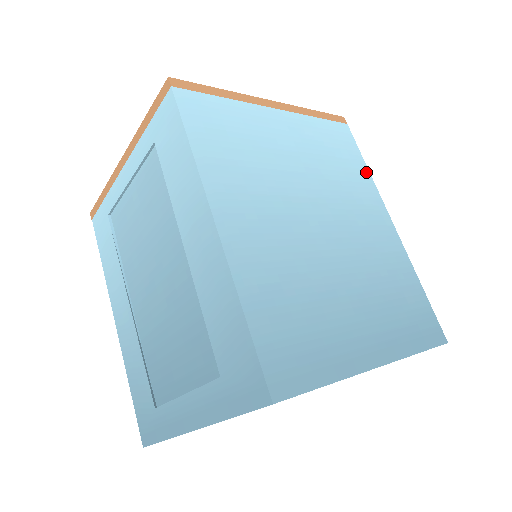
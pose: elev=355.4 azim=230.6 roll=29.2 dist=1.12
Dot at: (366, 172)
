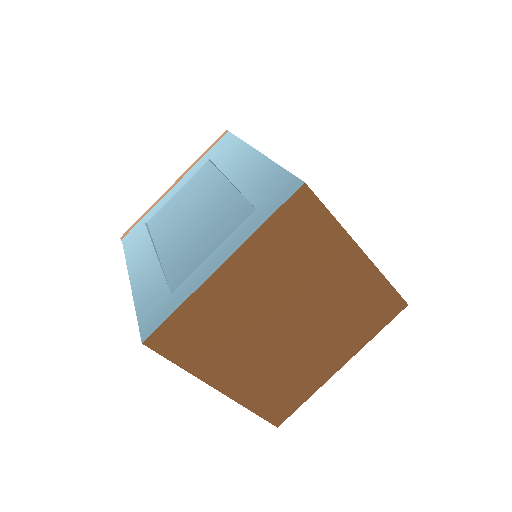
Dot at: occluded
